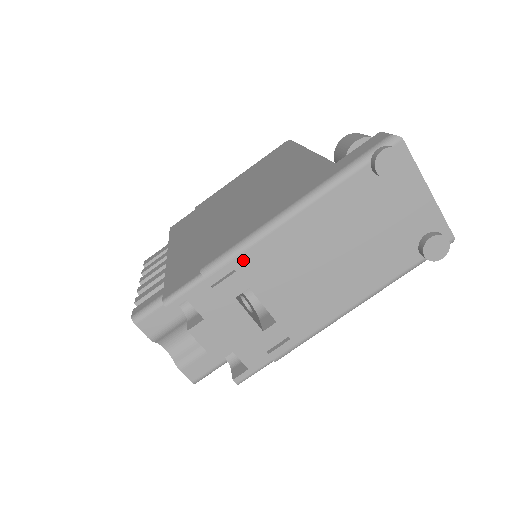
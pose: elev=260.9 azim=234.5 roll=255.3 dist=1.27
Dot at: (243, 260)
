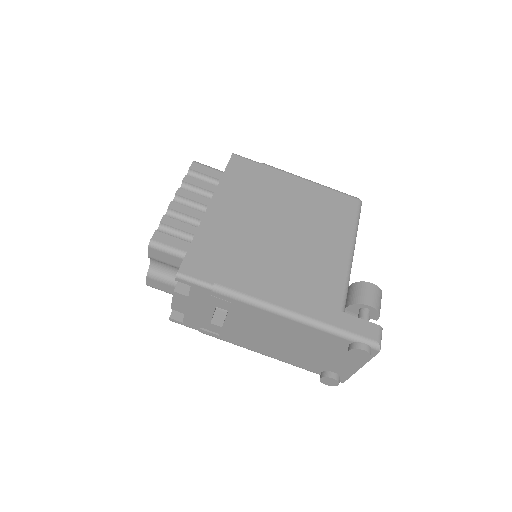
Dot at: (241, 305)
